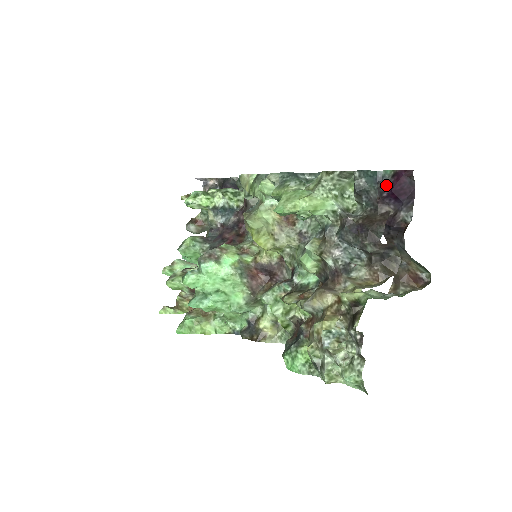
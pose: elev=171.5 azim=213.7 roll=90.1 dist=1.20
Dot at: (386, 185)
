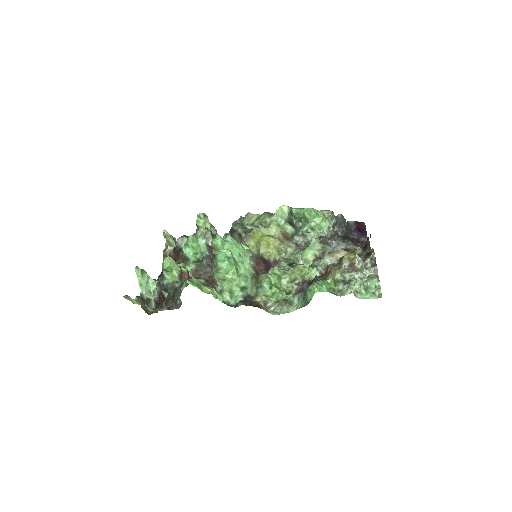
Dot at: (352, 226)
